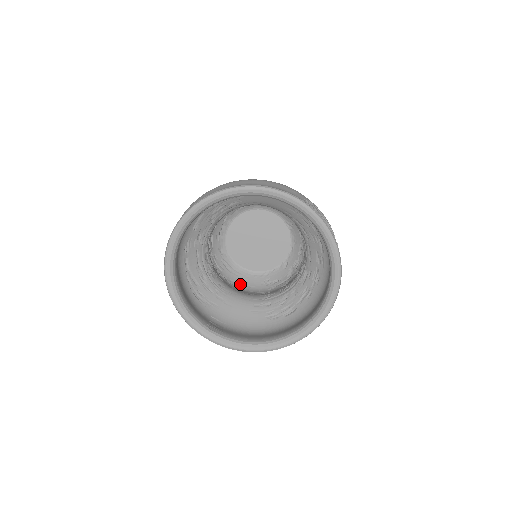
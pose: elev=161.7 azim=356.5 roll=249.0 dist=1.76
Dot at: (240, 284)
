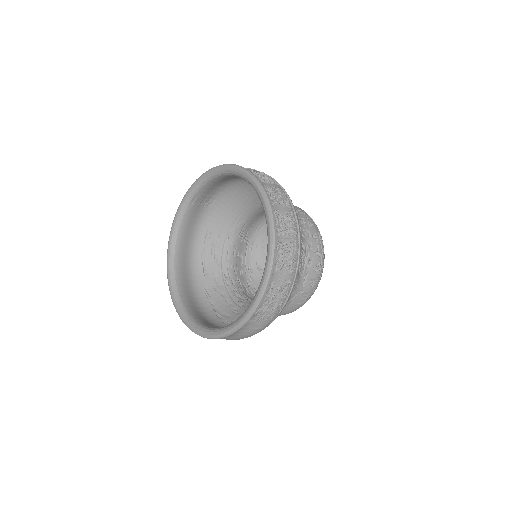
Dot at: occluded
